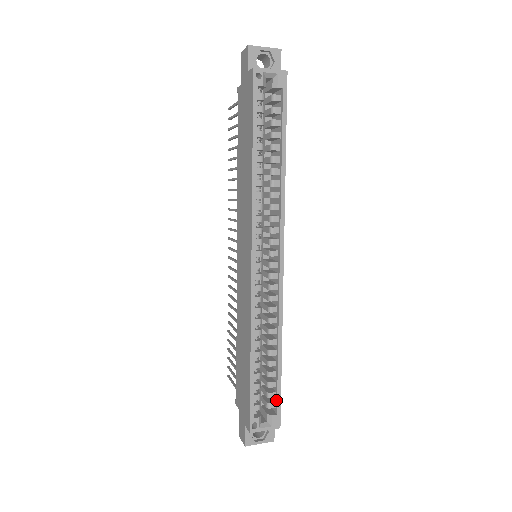
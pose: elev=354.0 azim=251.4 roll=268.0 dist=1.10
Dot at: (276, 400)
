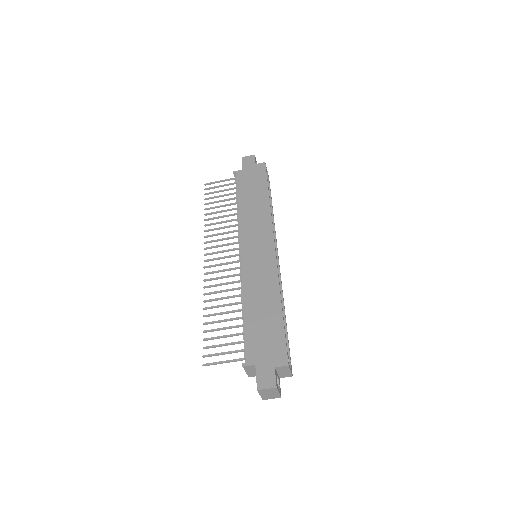
Dot at: (288, 352)
